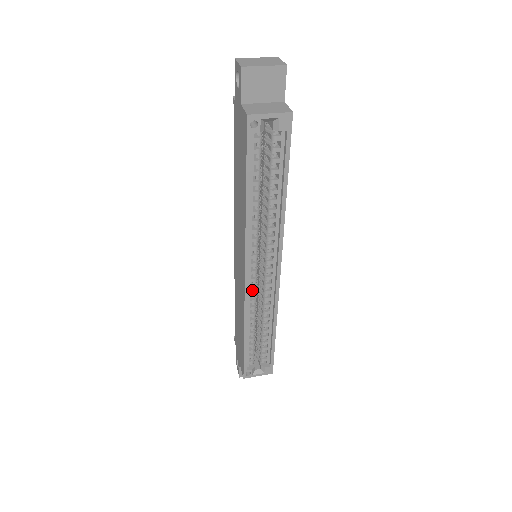
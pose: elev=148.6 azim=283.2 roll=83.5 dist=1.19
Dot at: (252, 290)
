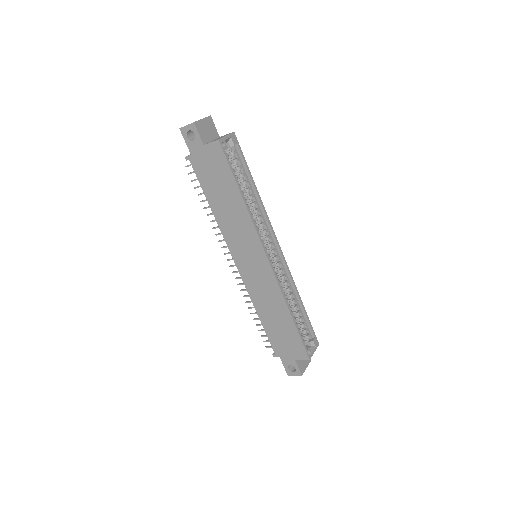
Dot at: occluded
